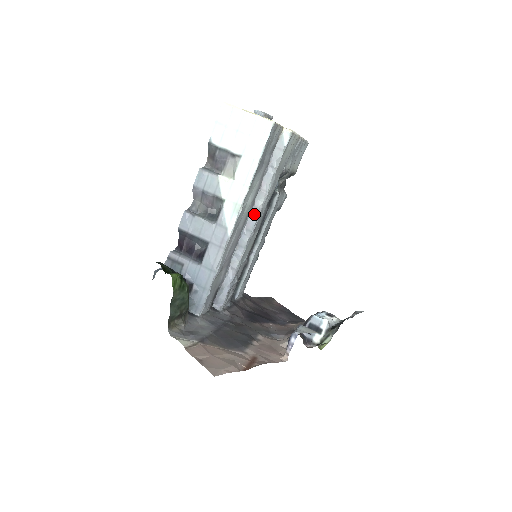
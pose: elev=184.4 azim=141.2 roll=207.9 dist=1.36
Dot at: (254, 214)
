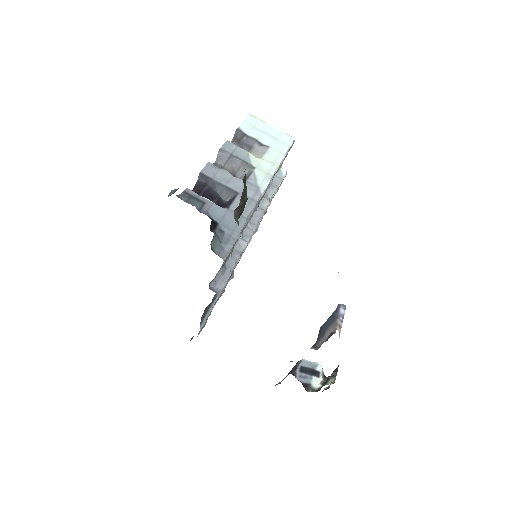
Dot at: (259, 213)
